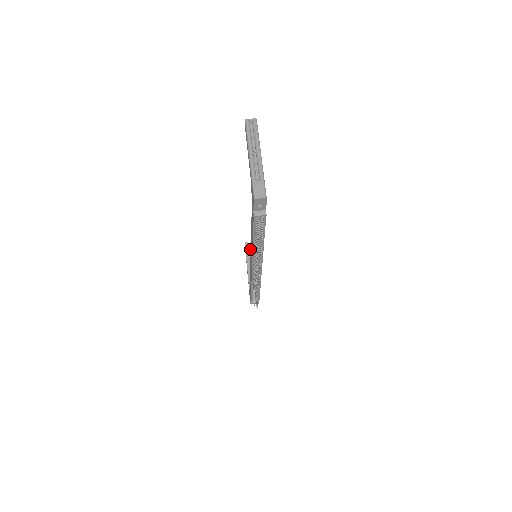
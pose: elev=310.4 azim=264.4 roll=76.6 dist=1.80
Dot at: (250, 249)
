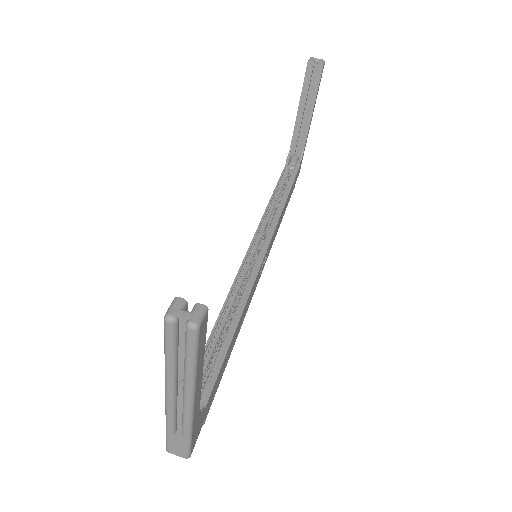
Dot at: (313, 80)
